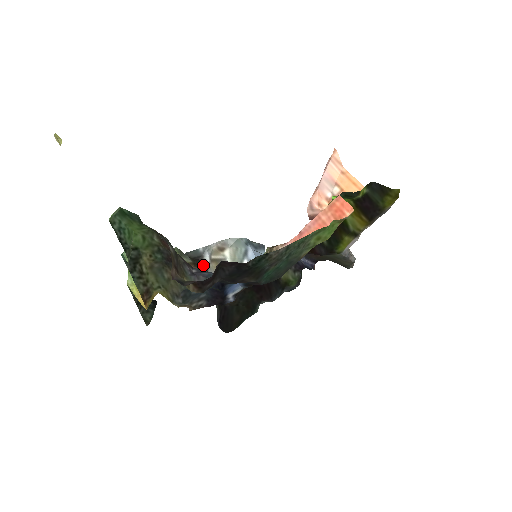
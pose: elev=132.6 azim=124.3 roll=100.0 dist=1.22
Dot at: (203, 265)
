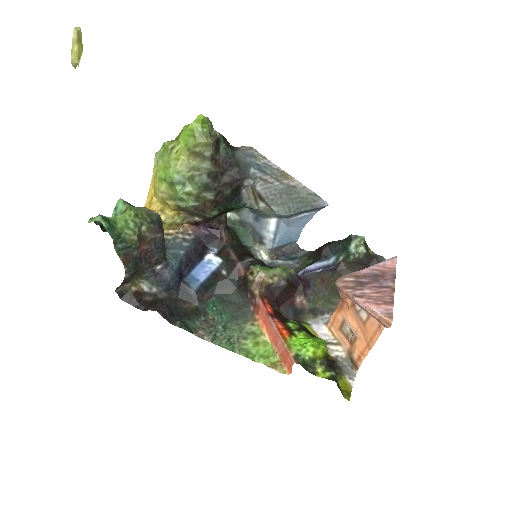
Dot at: (239, 186)
